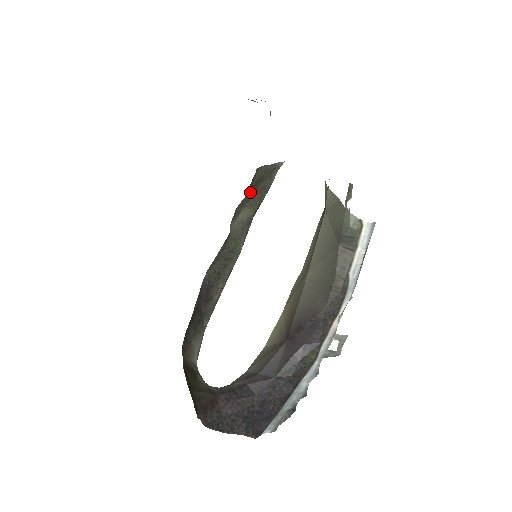
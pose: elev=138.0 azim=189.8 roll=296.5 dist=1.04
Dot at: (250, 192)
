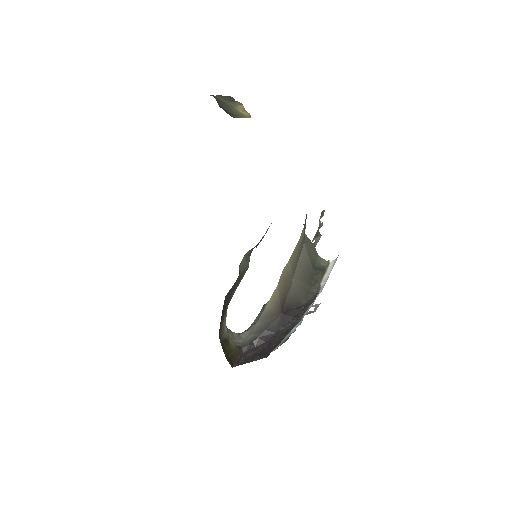
Dot at: occluded
